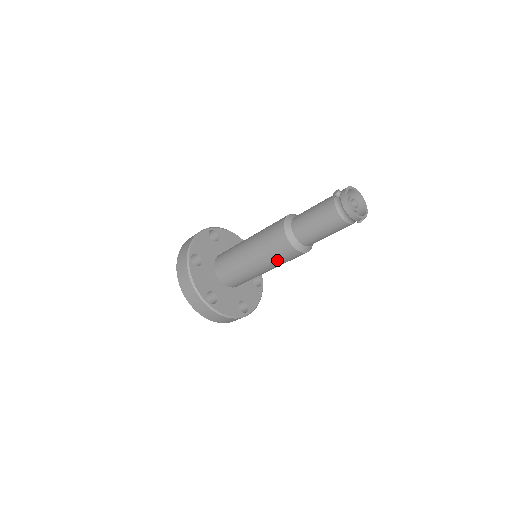
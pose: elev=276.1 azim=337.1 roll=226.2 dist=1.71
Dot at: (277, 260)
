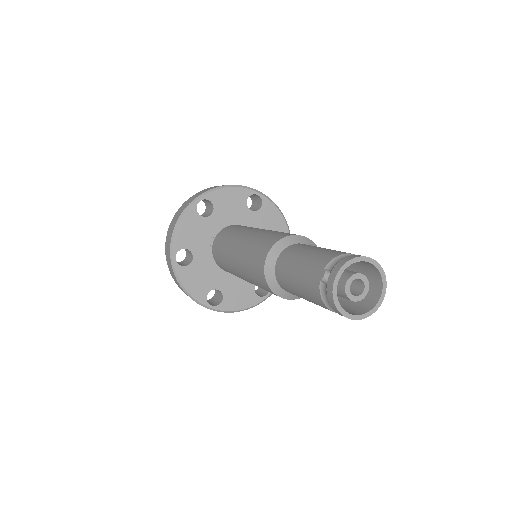
Dot at: occluded
